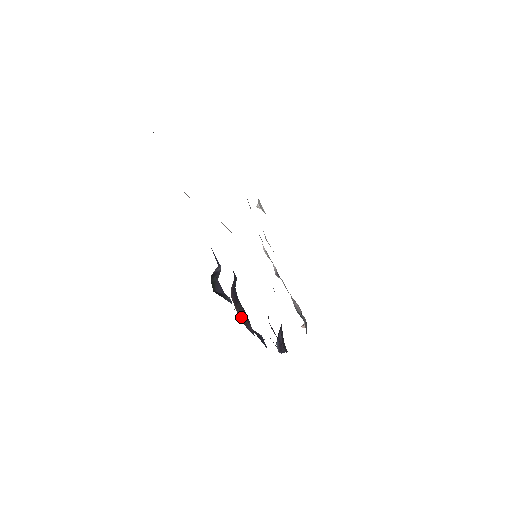
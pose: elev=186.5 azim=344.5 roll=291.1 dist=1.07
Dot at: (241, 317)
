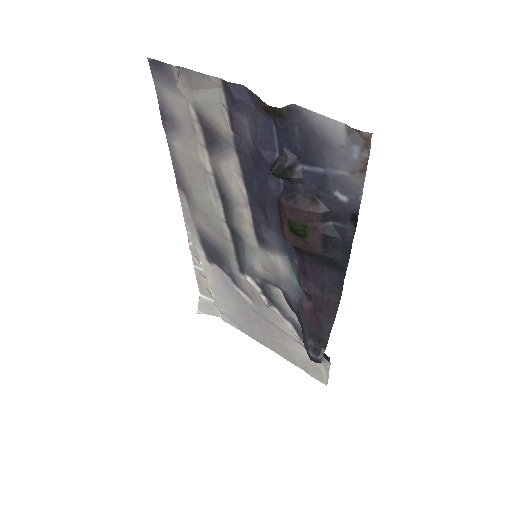
Dot at: (308, 207)
